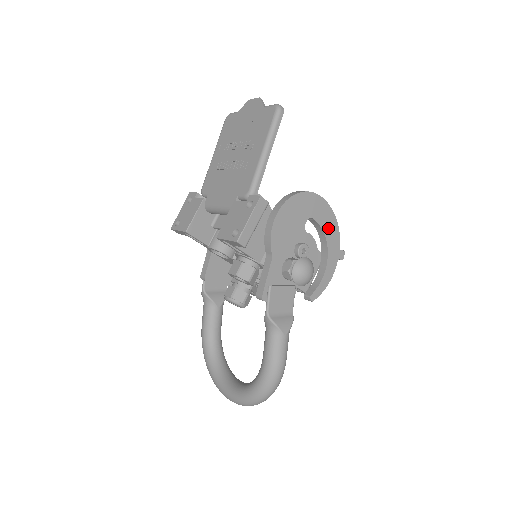
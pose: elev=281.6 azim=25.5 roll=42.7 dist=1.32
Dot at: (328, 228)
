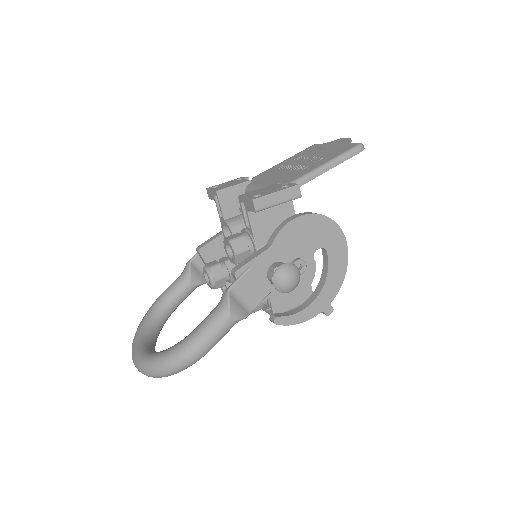
Dot at: (334, 274)
